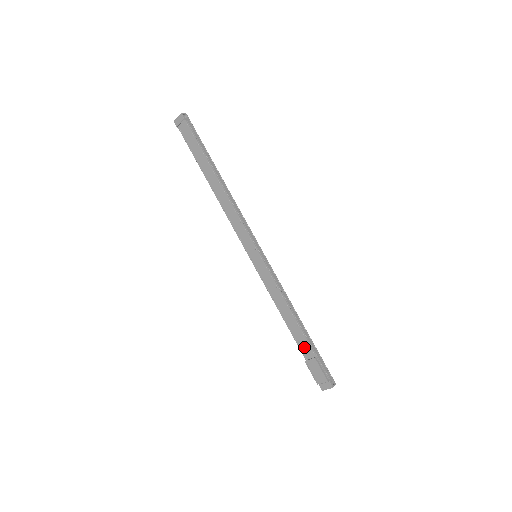
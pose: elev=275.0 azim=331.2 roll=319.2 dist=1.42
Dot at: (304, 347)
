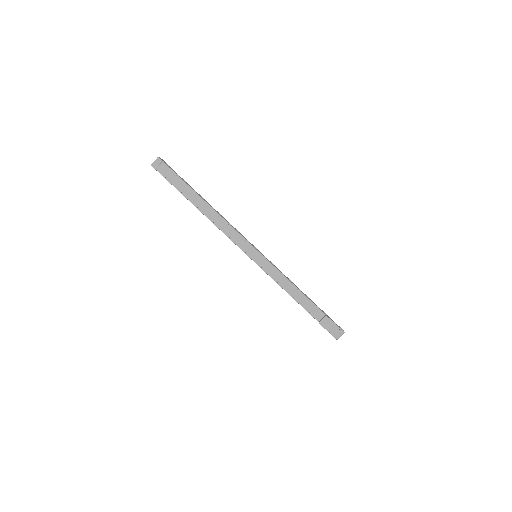
Dot at: (315, 312)
